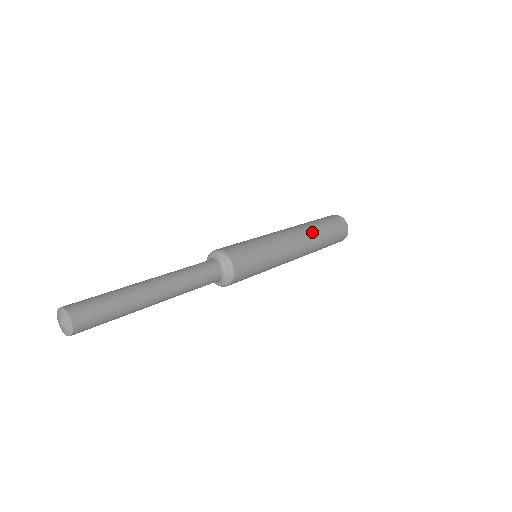
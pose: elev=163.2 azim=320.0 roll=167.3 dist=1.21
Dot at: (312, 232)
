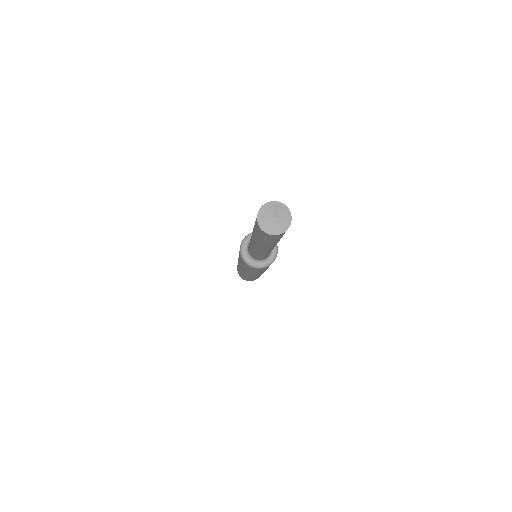
Dot at: occluded
